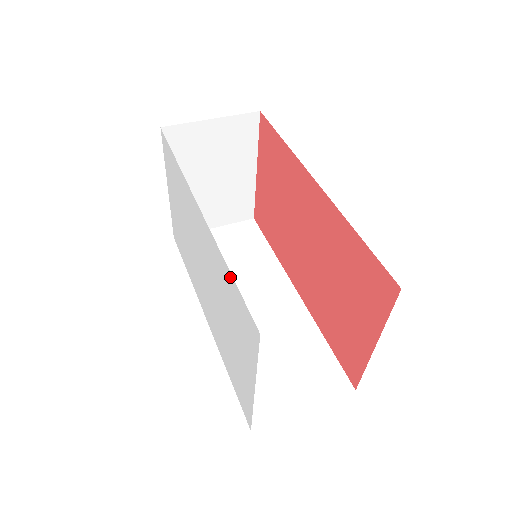
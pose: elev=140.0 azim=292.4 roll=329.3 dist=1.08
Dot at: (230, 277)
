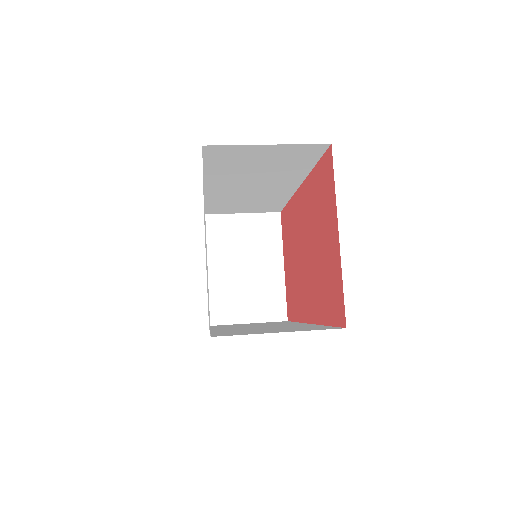
Dot at: occluded
